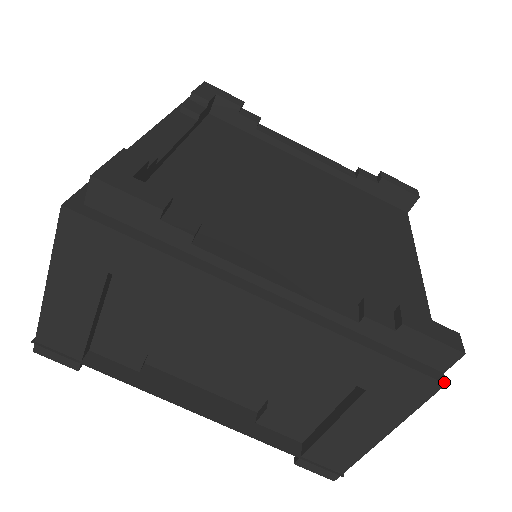
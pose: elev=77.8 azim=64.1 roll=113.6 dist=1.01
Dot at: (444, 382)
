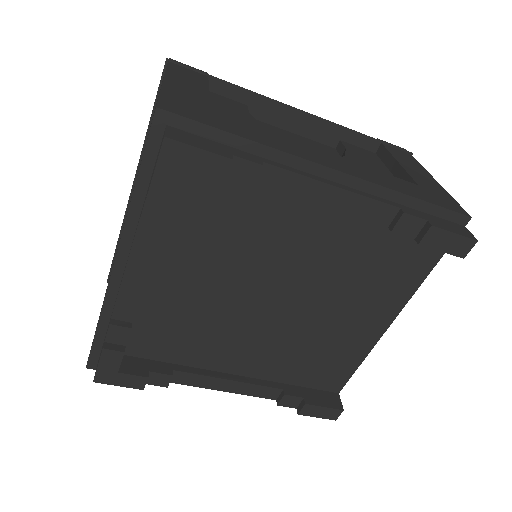
Dot at: occluded
